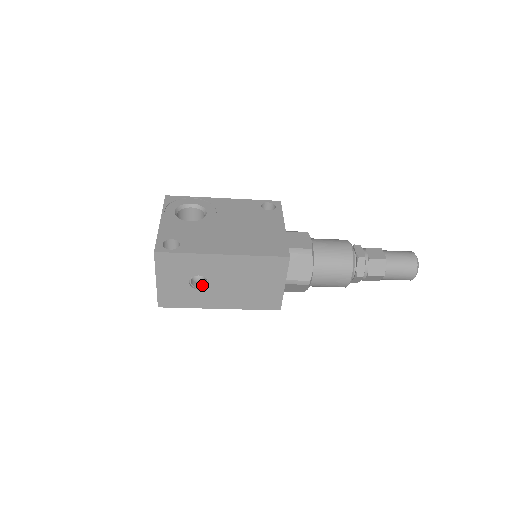
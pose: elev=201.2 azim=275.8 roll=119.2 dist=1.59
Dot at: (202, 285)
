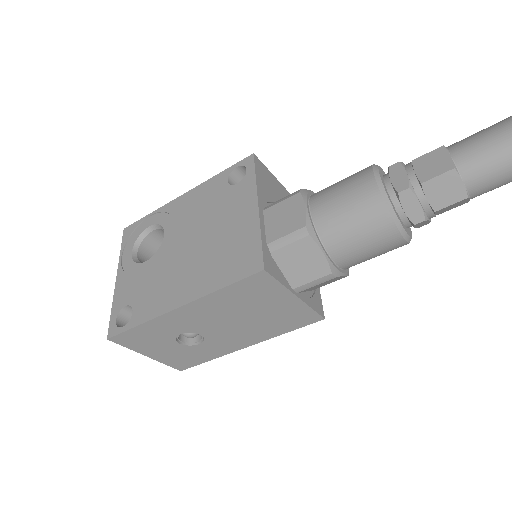
Dot at: (200, 336)
